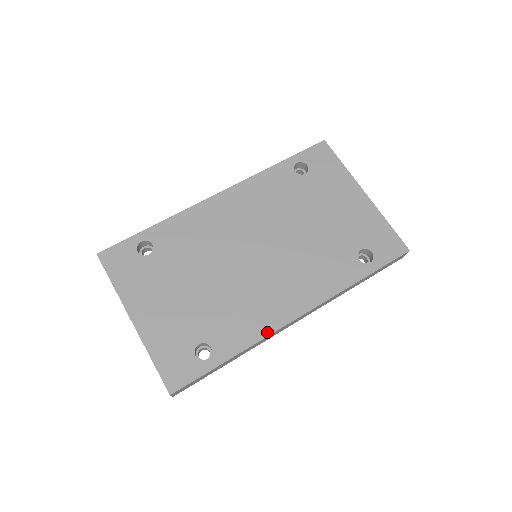
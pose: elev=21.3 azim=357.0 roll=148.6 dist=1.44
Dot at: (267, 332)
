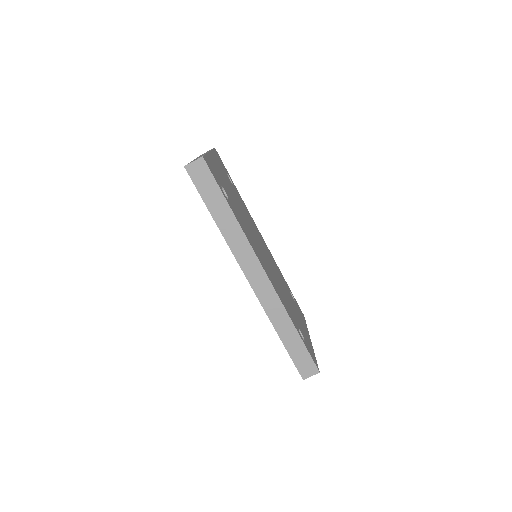
Dot at: (251, 245)
